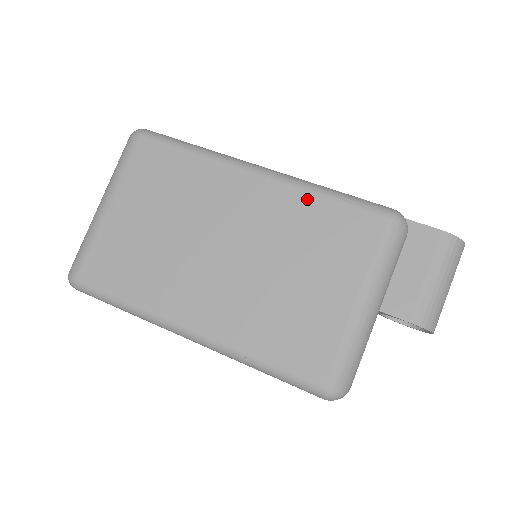
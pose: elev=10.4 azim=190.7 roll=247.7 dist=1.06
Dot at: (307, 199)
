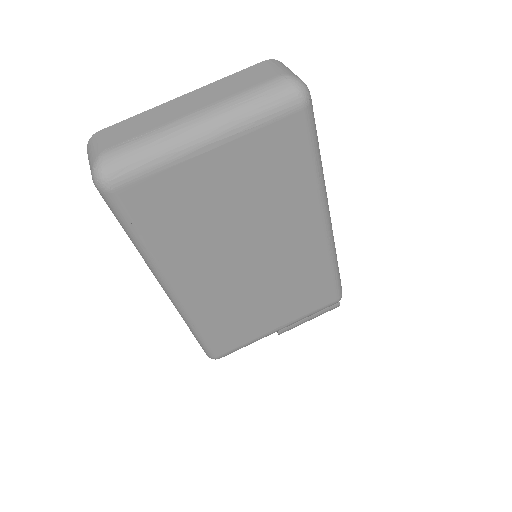
Dot at: (324, 264)
